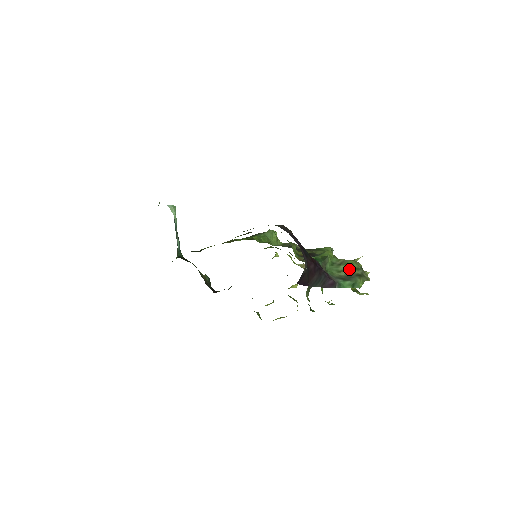
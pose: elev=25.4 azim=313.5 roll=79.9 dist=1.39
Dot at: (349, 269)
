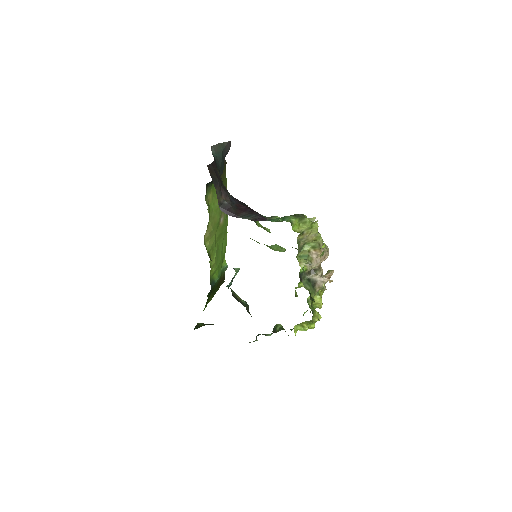
Dot at: occluded
